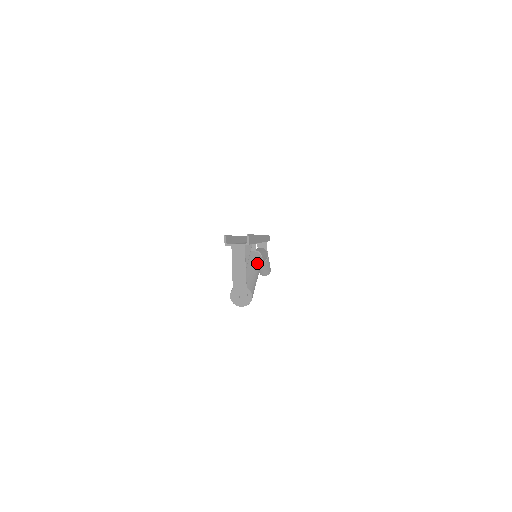
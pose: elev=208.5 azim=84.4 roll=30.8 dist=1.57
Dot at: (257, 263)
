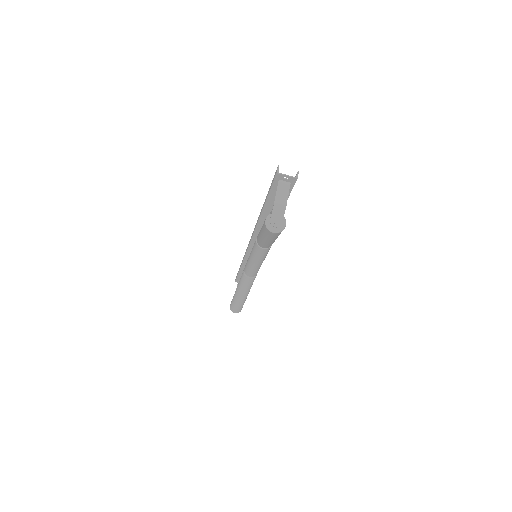
Dot at: occluded
